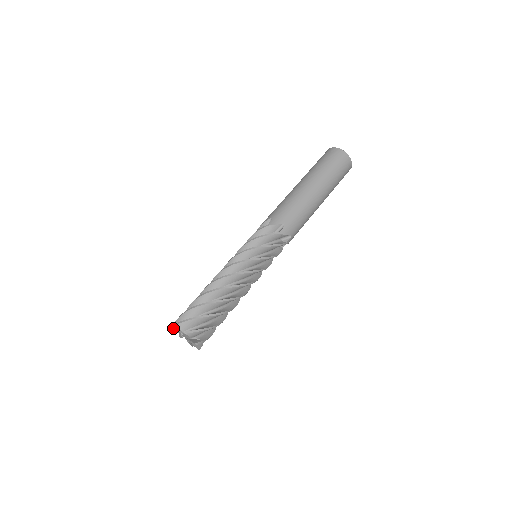
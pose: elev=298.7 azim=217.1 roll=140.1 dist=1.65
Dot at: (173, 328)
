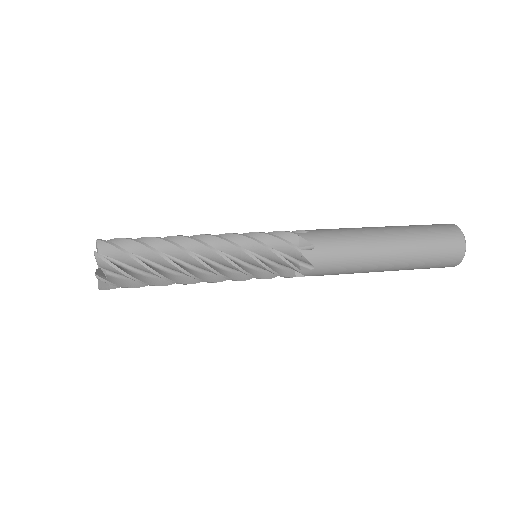
Dot at: occluded
